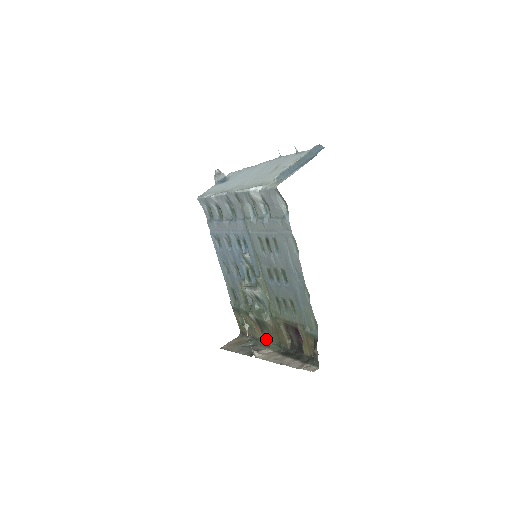
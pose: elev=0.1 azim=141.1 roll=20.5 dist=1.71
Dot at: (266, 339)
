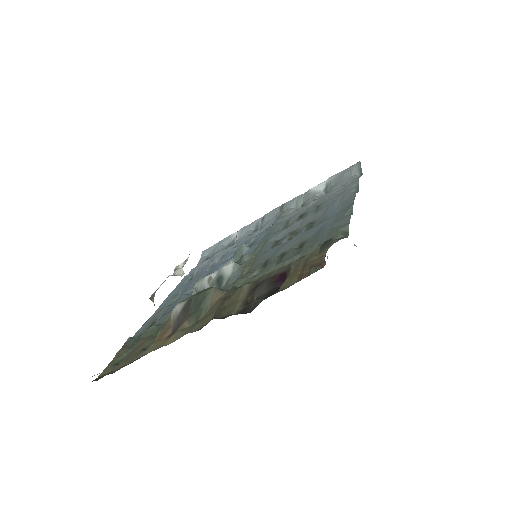
Dot at: (170, 341)
